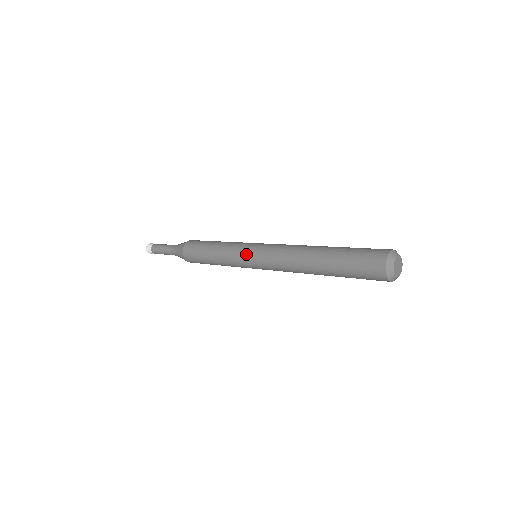
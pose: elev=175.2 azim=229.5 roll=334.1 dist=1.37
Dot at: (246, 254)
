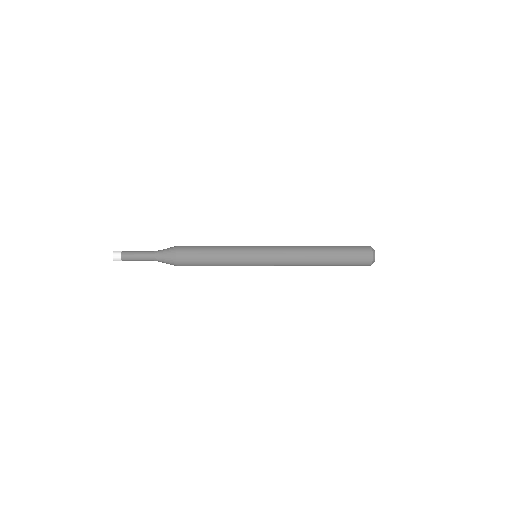
Dot at: (255, 256)
